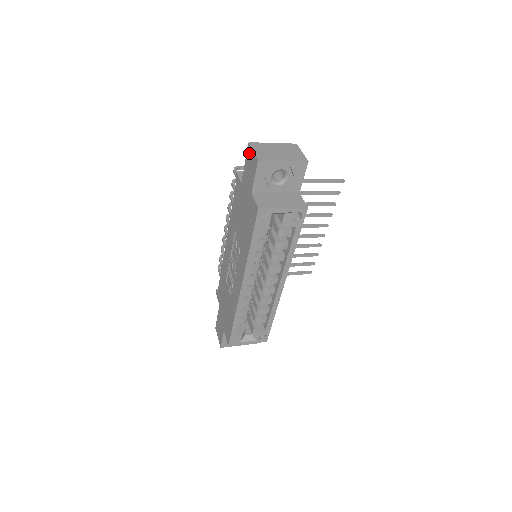
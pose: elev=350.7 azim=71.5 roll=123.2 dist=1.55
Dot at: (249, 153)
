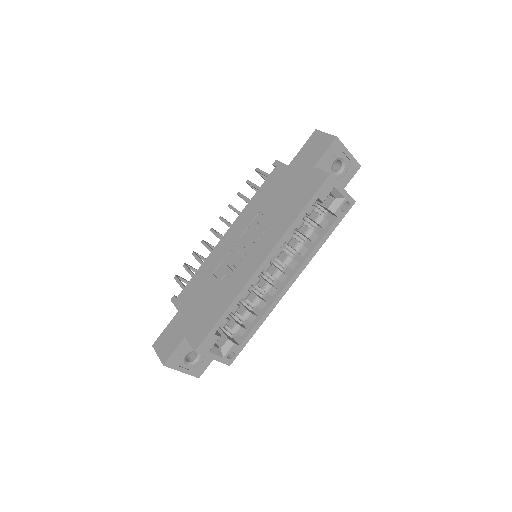
Dot at: (316, 136)
